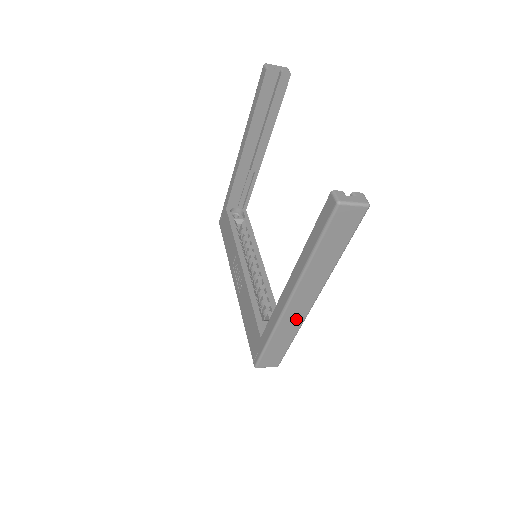
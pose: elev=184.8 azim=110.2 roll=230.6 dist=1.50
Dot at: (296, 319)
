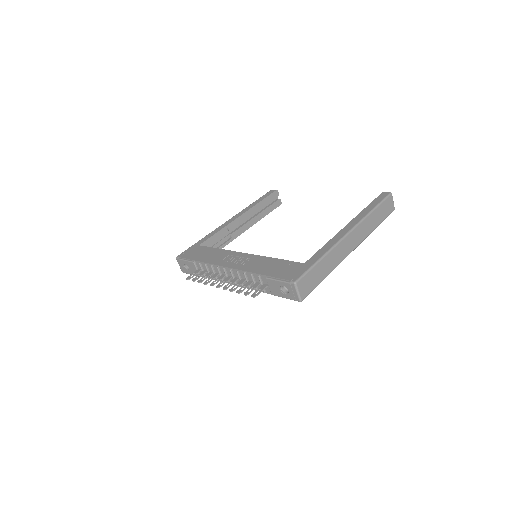
Dot at: (341, 255)
